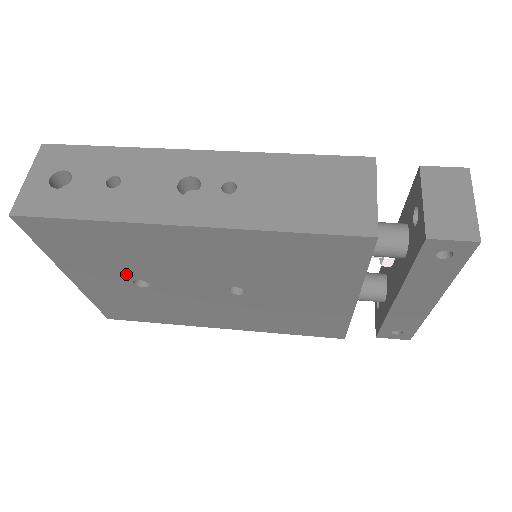
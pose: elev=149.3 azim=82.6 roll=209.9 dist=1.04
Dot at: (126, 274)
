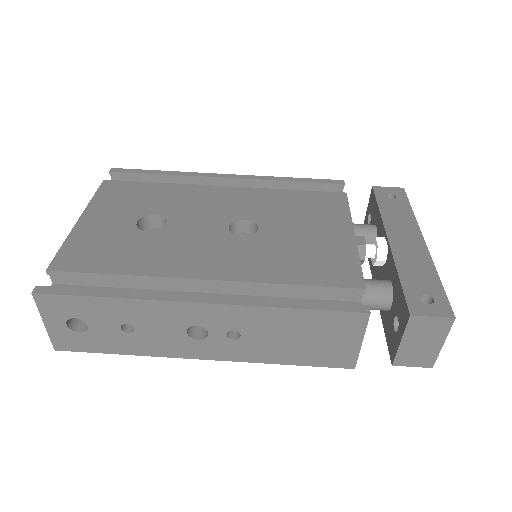
Dot at: occluded
